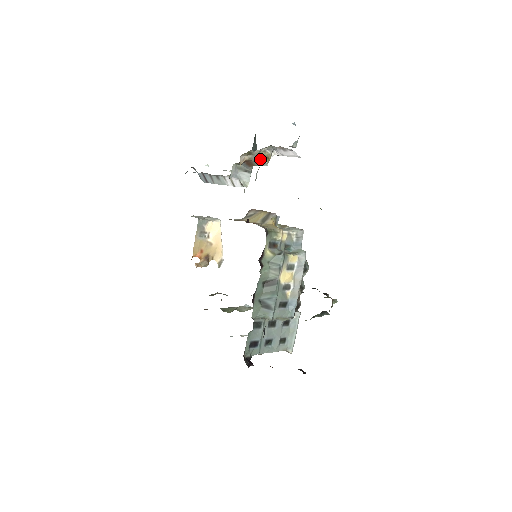
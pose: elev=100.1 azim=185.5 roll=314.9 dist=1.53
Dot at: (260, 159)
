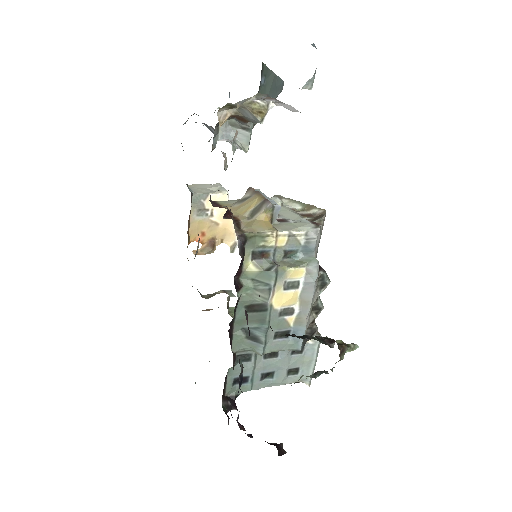
Dot at: (250, 114)
